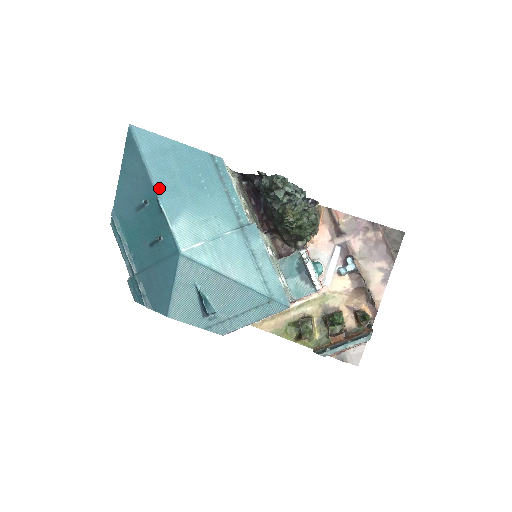
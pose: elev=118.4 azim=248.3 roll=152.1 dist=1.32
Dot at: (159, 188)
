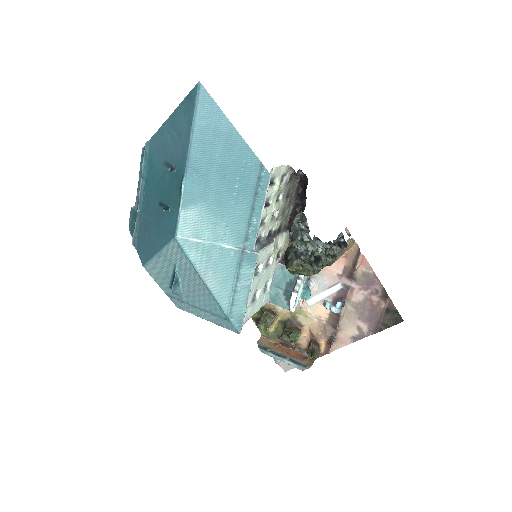
Dot at: (191, 168)
